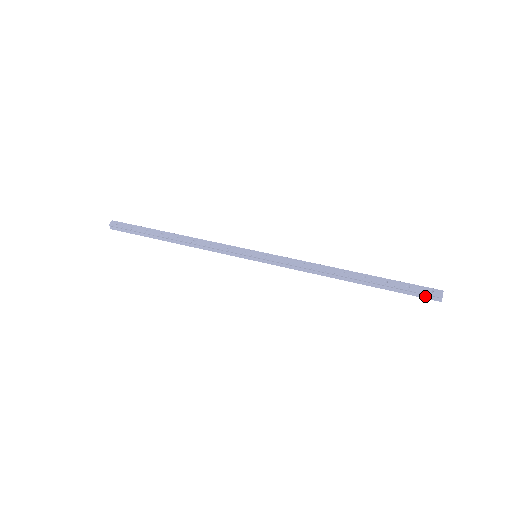
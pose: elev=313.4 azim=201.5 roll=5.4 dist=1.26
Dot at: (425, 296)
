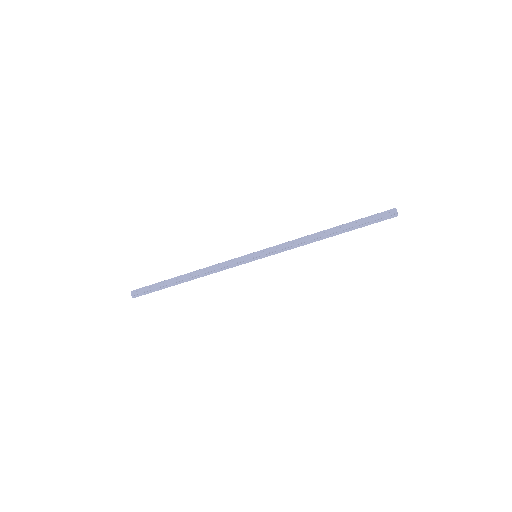
Dot at: (386, 218)
